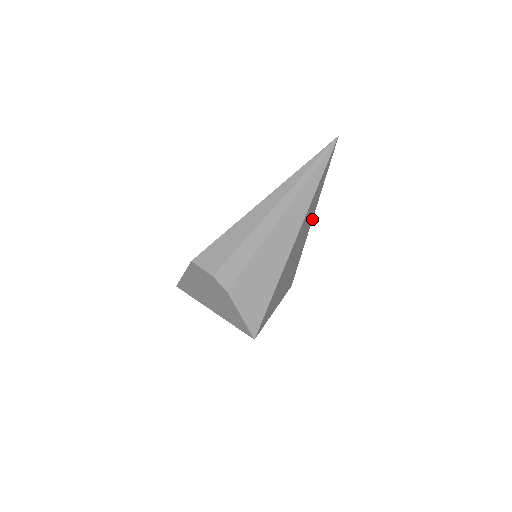
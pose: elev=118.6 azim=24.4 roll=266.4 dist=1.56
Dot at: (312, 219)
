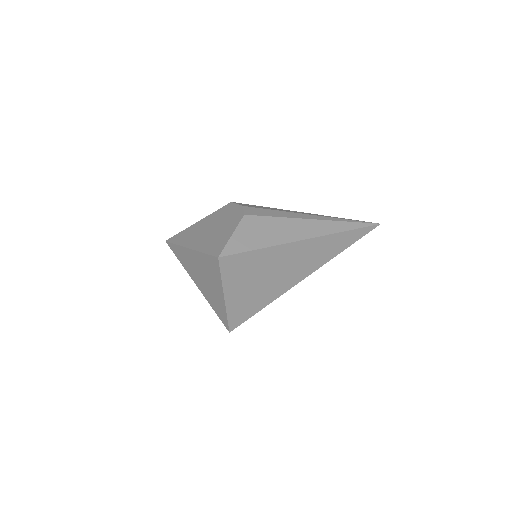
Dot at: occluded
